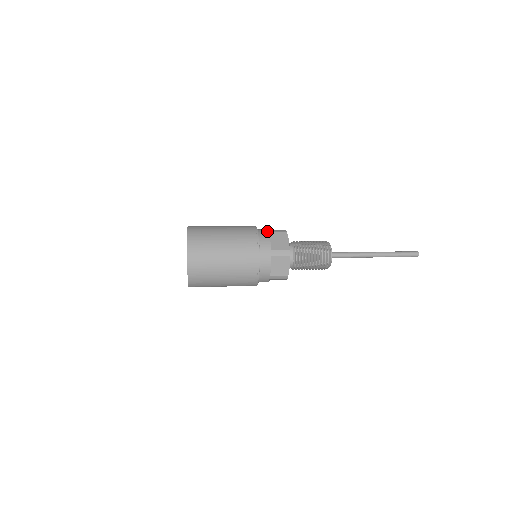
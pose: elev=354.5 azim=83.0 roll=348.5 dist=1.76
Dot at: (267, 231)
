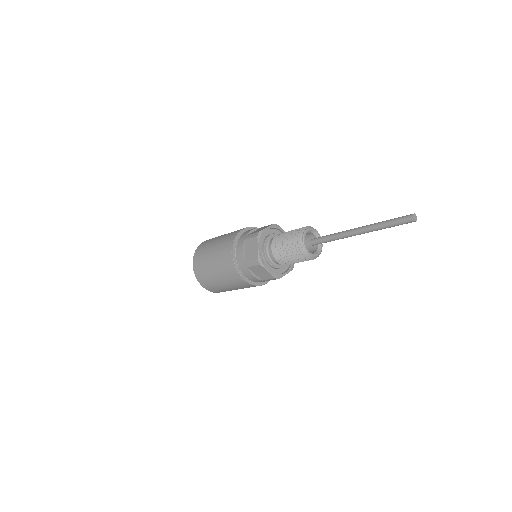
Dot at: occluded
